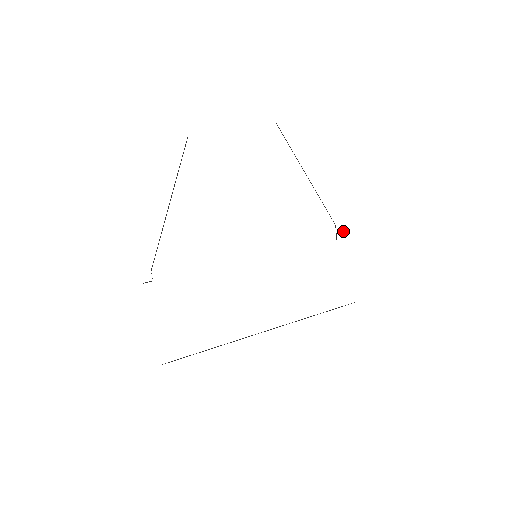
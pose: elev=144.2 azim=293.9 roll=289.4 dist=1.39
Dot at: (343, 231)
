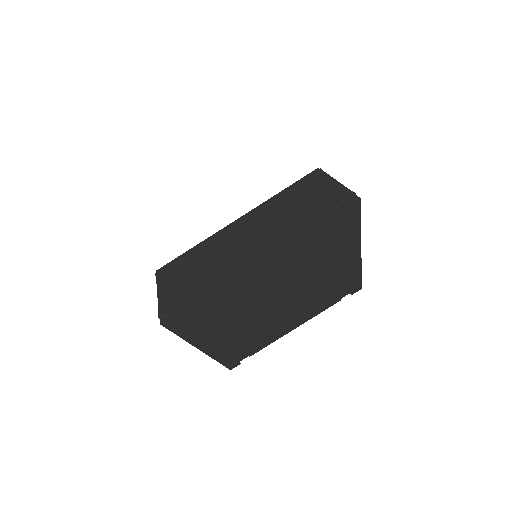
Dot at: (347, 199)
